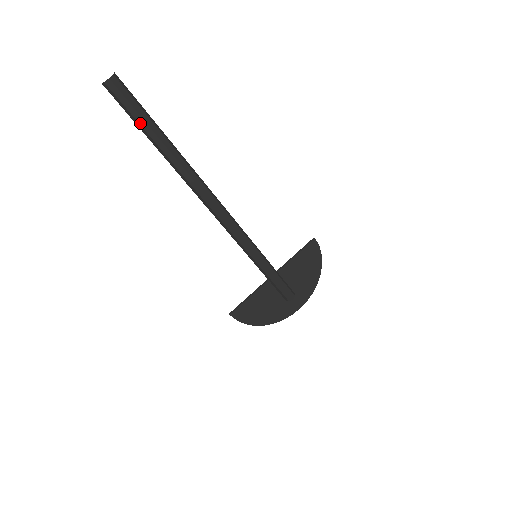
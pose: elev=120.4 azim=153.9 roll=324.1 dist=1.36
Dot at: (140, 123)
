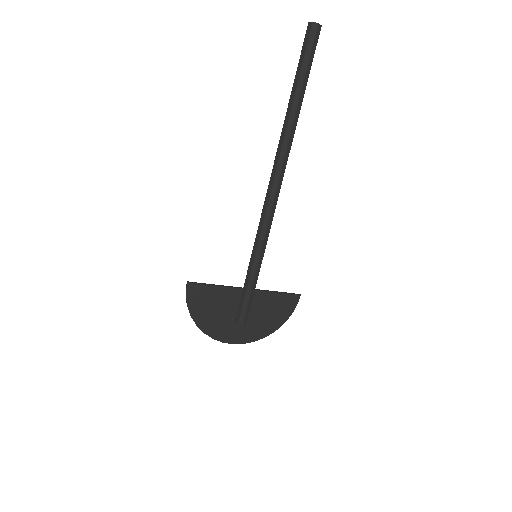
Dot at: (302, 69)
